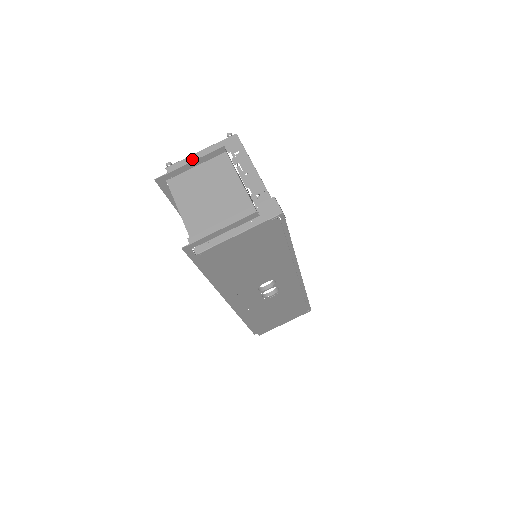
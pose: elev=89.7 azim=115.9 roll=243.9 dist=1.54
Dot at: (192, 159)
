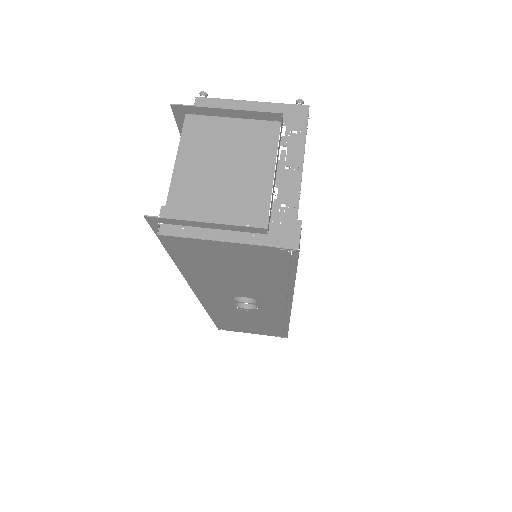
Dot at: (234, 105)
